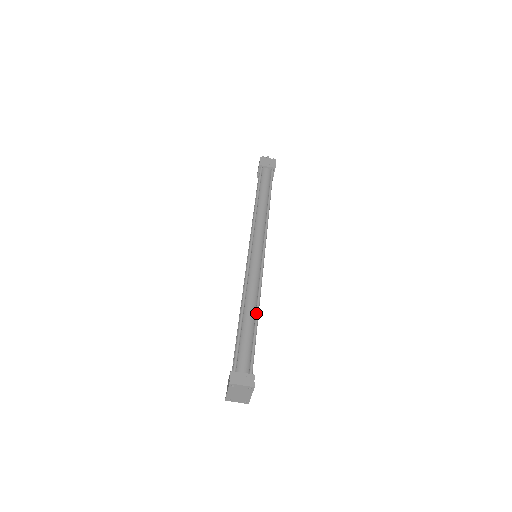
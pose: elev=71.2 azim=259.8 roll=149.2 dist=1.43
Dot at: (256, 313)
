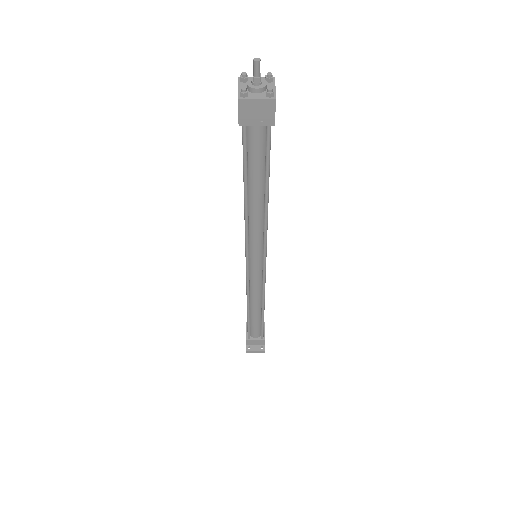
Dot at: (262, 310)
